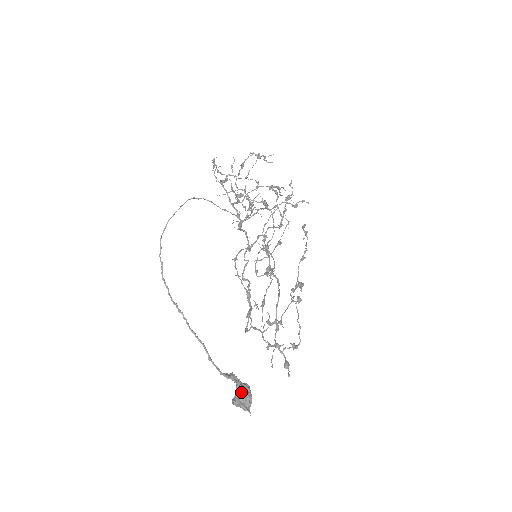
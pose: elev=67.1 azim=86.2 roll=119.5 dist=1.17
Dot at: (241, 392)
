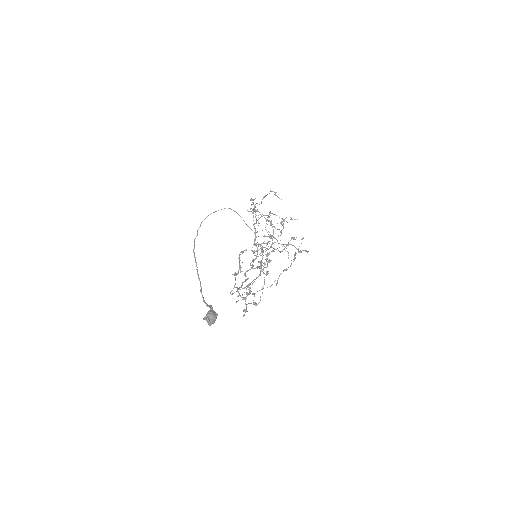
Dot at: (211, 312)
